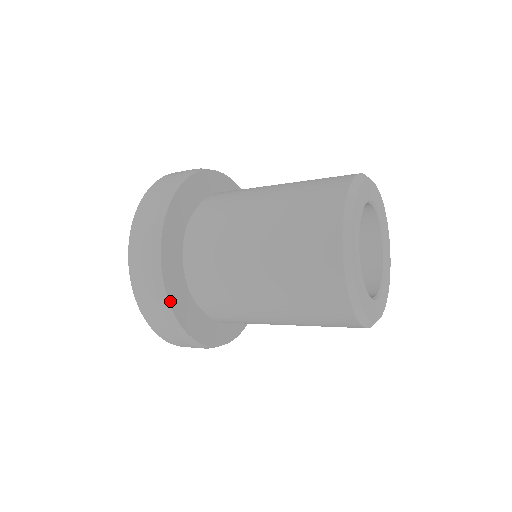
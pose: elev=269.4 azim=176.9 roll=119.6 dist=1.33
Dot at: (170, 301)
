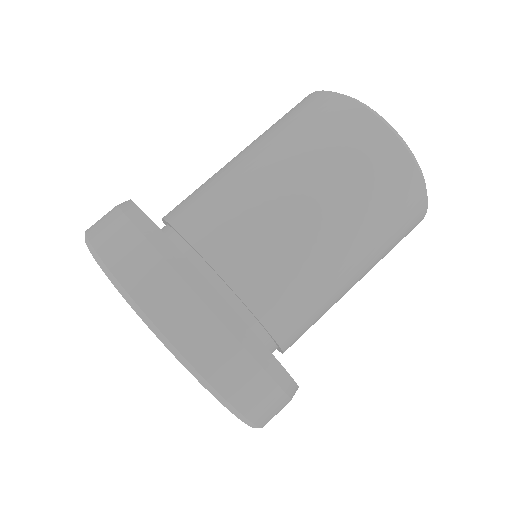
Dot at: (184, 256)
